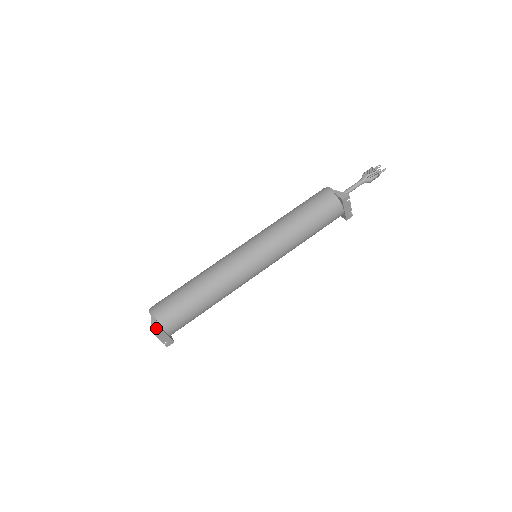
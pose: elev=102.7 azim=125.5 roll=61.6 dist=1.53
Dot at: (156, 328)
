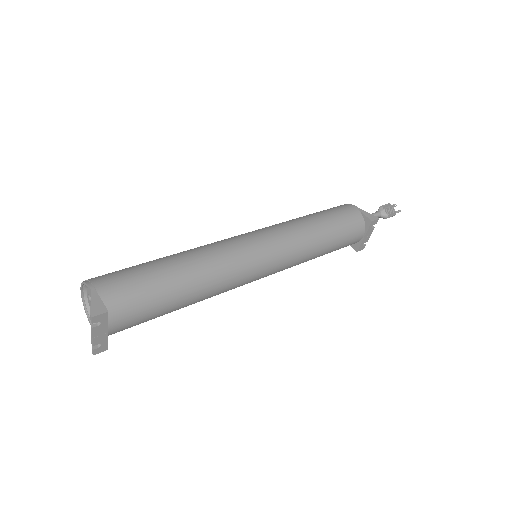
Dot at: (101, 312)
